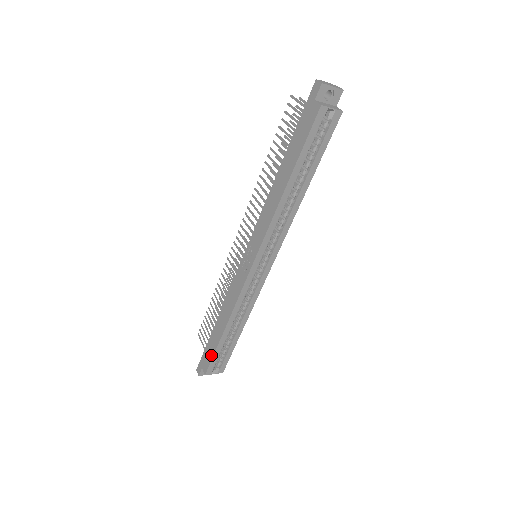
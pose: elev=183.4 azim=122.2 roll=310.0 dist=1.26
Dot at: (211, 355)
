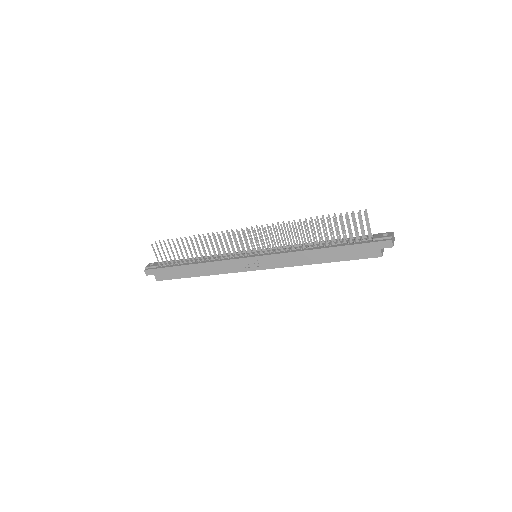
Dot at: (172, 277)
